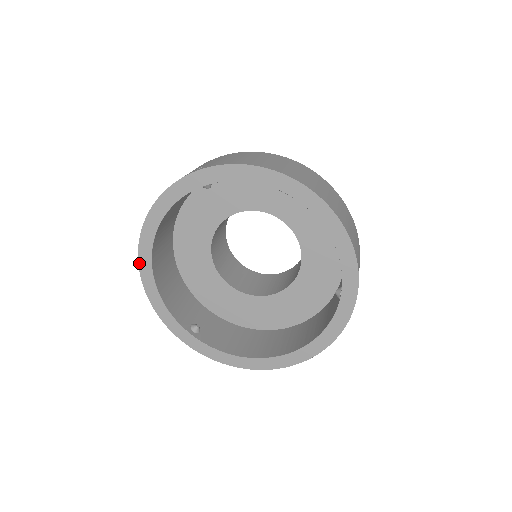
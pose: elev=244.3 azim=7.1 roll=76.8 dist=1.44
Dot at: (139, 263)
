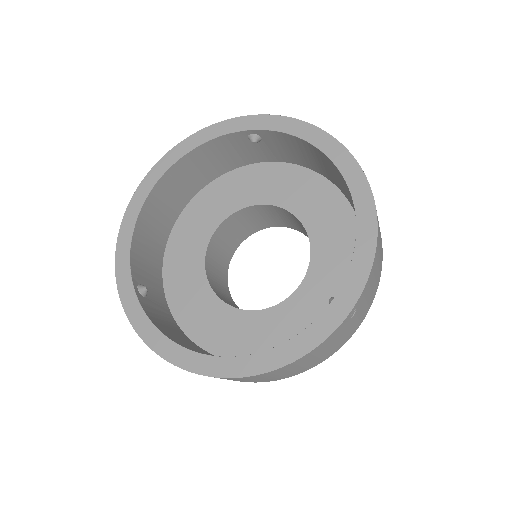
Dot at: (139, 186)
